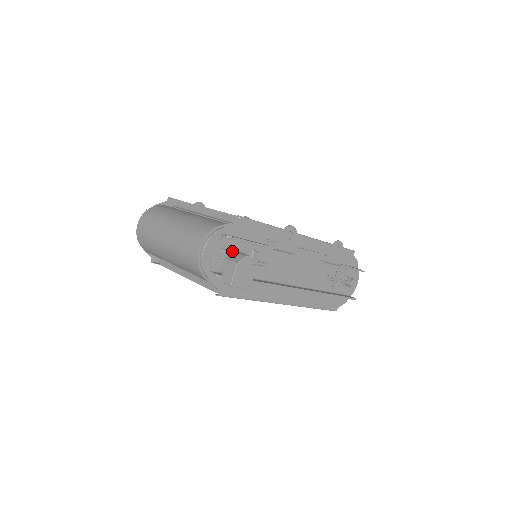
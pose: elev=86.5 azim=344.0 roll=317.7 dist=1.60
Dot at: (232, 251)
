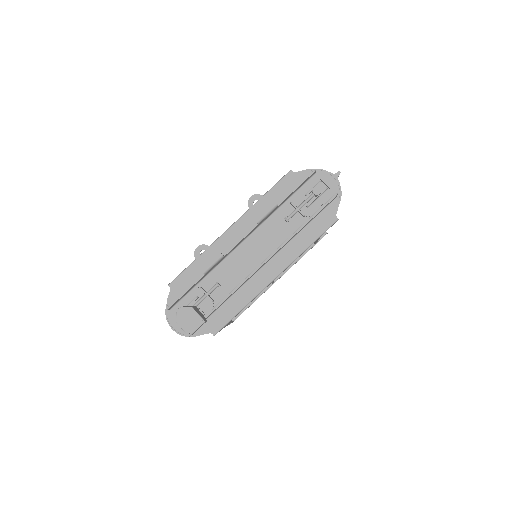
Dot at: occluded
